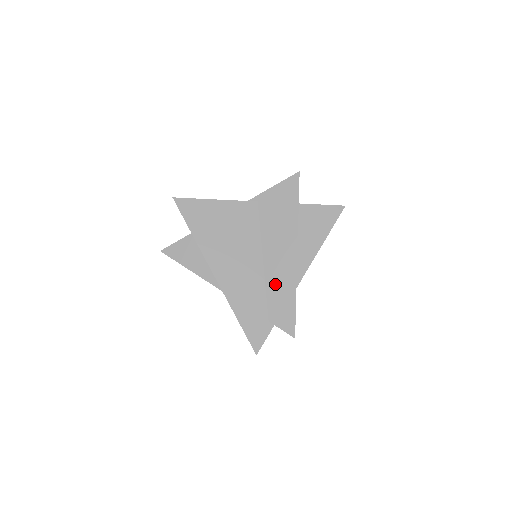
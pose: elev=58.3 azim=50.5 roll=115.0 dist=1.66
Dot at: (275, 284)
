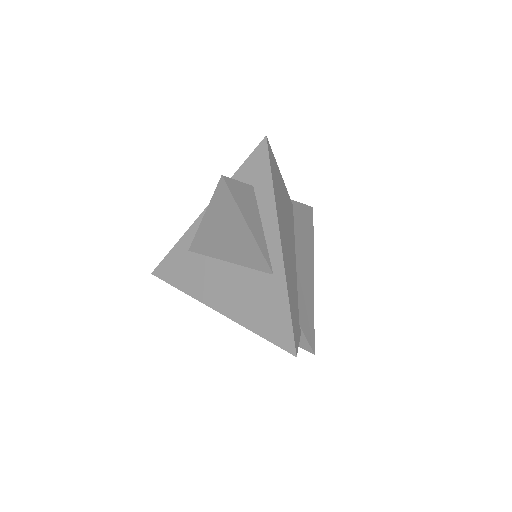
Dot at: (303, 289)
